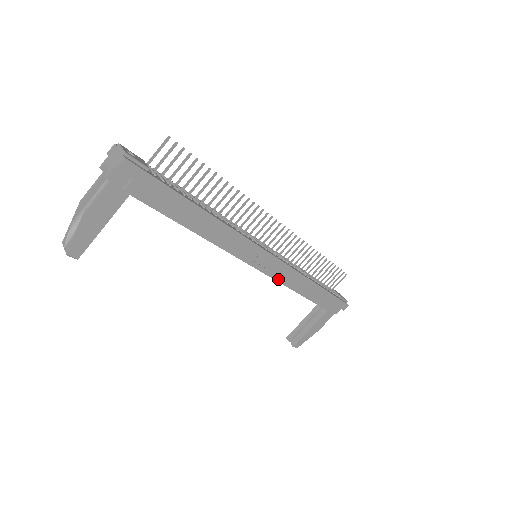
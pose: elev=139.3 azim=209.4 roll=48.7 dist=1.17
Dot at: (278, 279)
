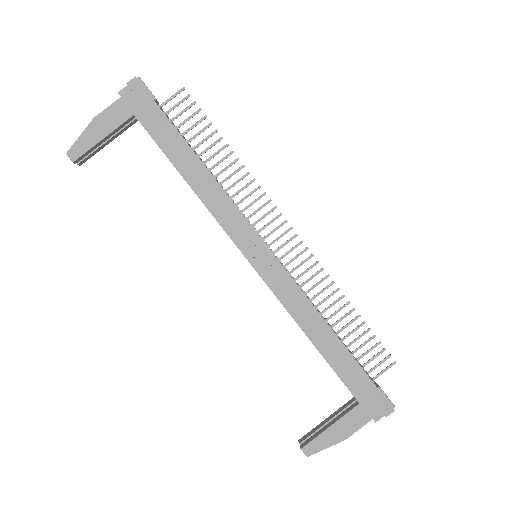
Dot at: (277, 293)
